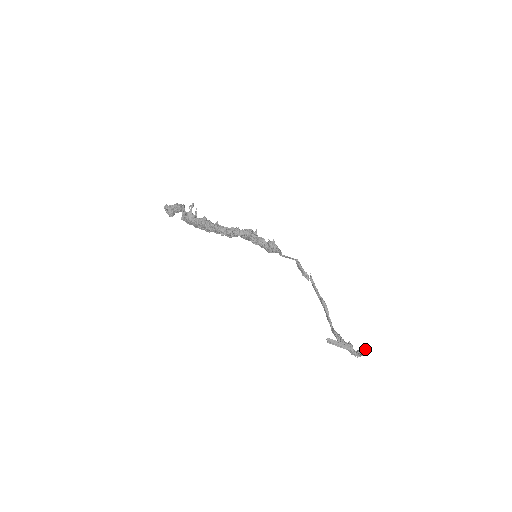
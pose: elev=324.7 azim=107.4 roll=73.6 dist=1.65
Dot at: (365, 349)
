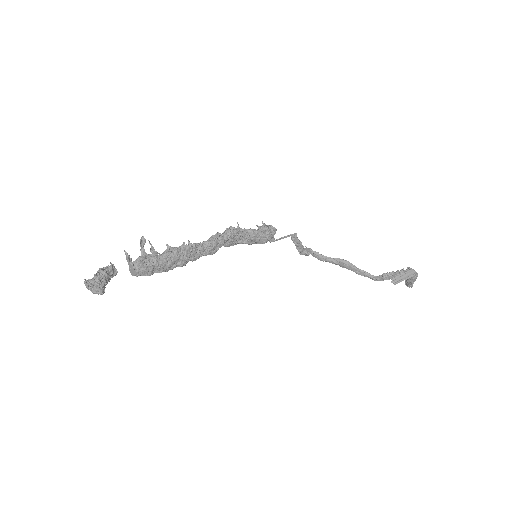
Dot at: occluded
